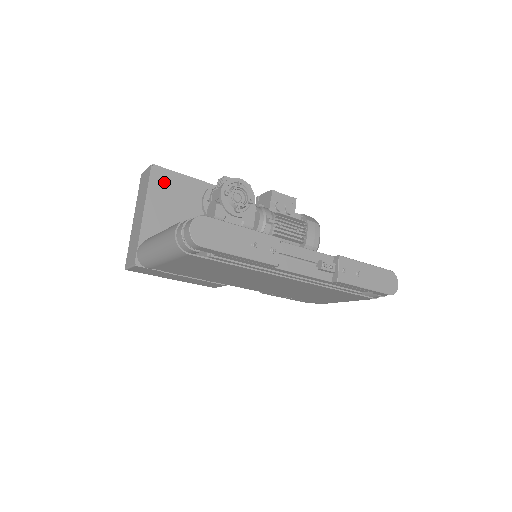
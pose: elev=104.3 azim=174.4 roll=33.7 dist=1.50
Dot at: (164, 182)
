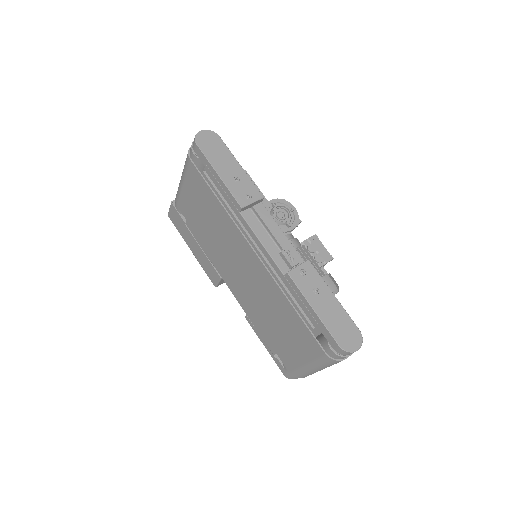
Dot at: occluded
